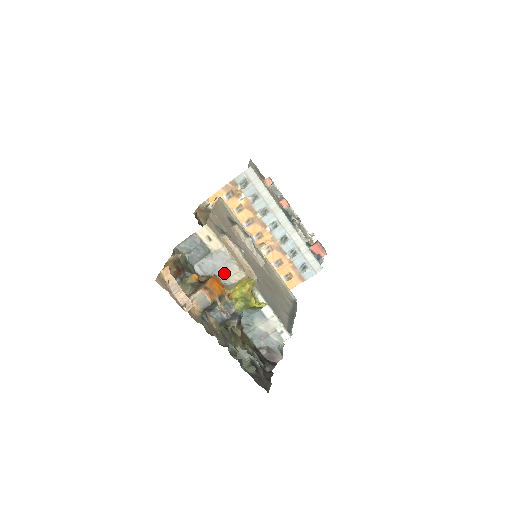
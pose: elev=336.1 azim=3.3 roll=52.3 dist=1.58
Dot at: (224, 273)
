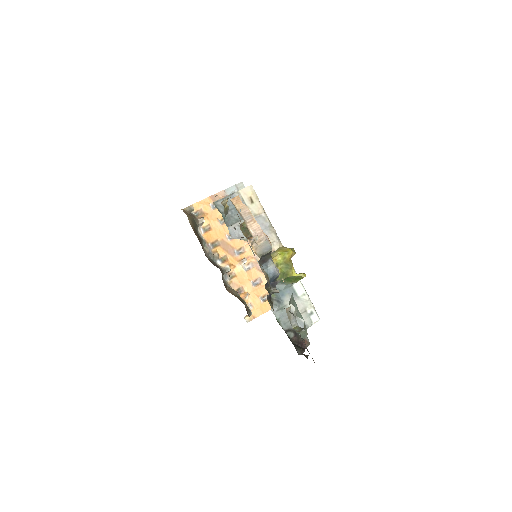
Dot at: occluded
